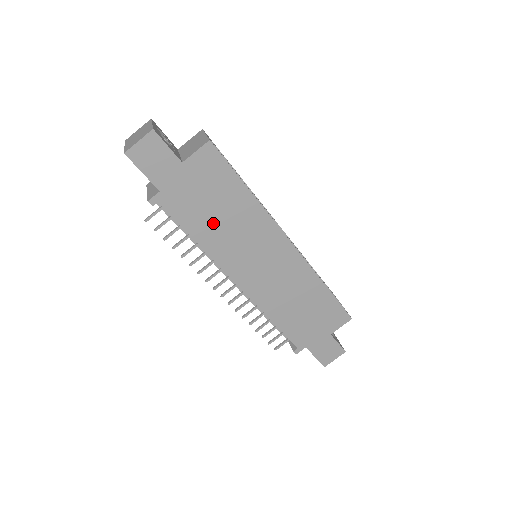
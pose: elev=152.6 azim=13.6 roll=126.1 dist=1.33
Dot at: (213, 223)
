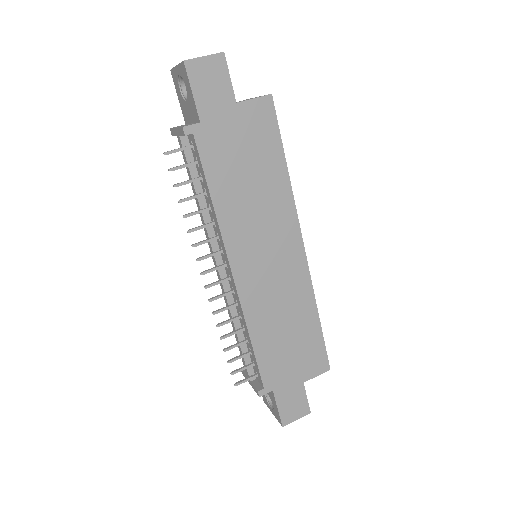
Dot at: (238, 187)
